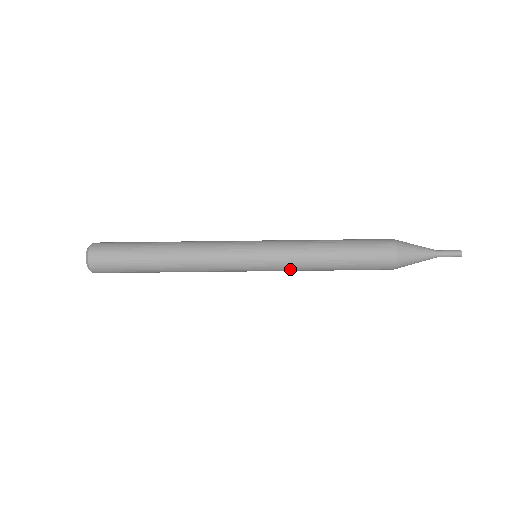
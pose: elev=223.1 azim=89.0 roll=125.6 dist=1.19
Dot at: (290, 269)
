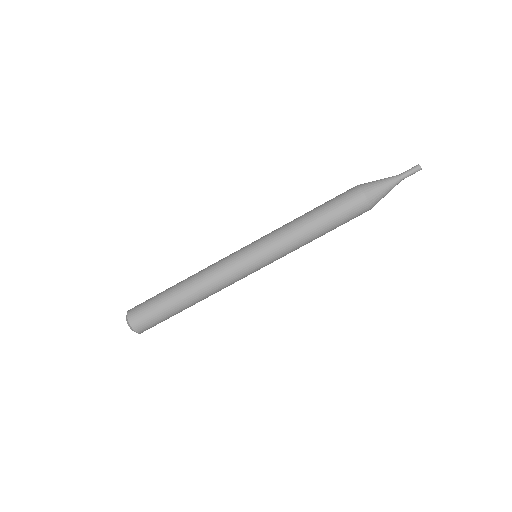
Dot at: (283, 246)
